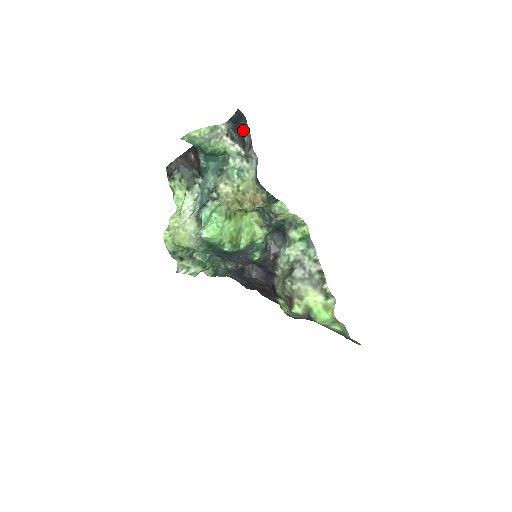
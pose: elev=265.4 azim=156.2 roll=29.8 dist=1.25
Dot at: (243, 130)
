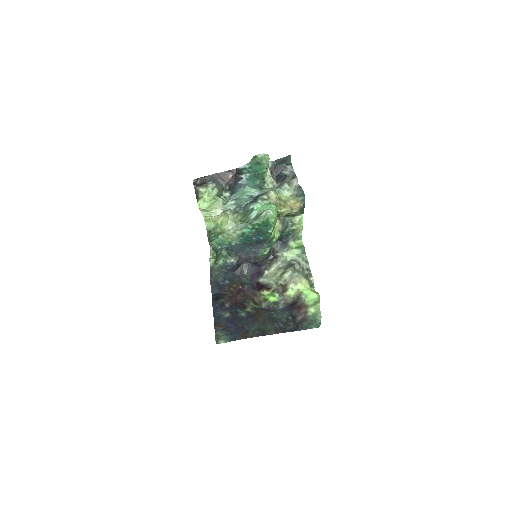
Dot at: (281, 169)
